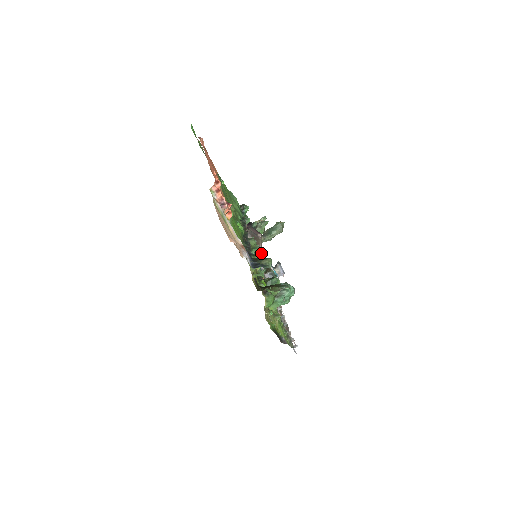
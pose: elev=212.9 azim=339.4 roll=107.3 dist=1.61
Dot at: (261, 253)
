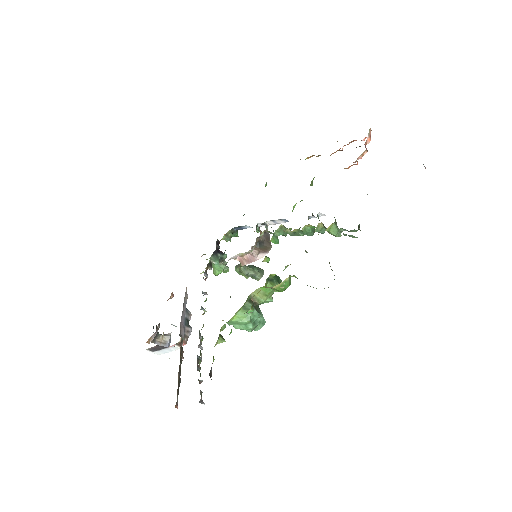
Dot at: (313, 234)
